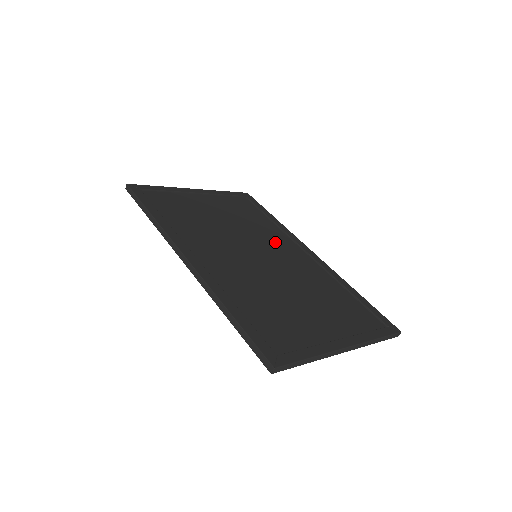
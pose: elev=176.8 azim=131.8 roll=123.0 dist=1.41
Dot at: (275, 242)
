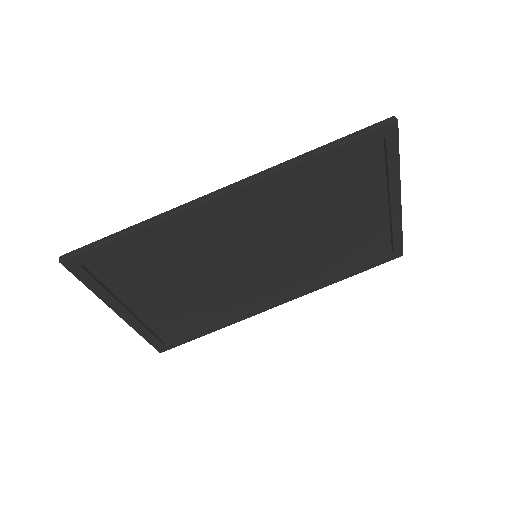
Dot at: (247, 290)
